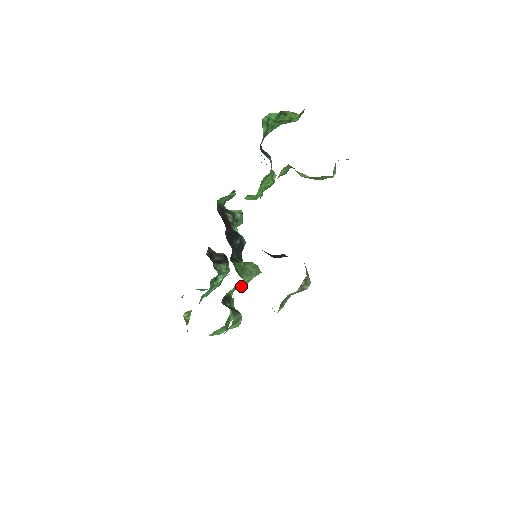
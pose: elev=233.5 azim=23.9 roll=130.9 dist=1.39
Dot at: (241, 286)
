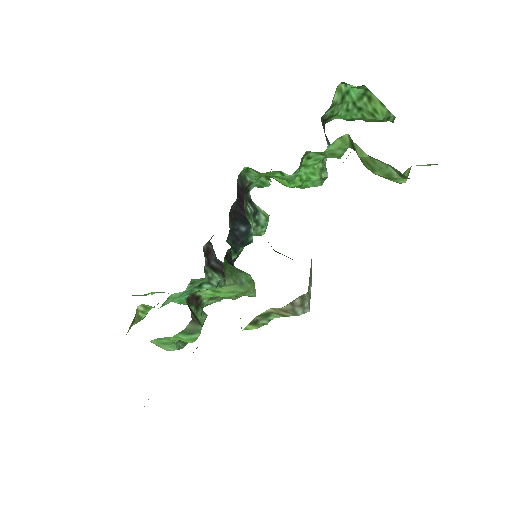
Dot at: (221, 294)
